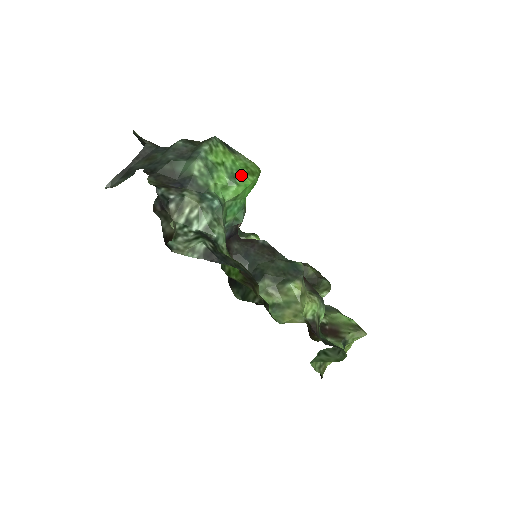
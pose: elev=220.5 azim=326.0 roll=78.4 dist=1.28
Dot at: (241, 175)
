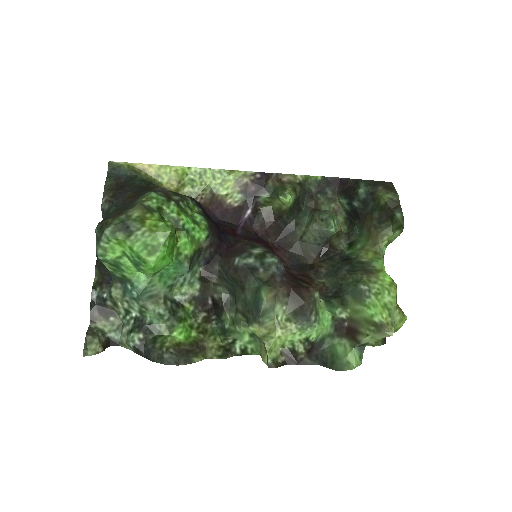
Dot at: (142, 260)
